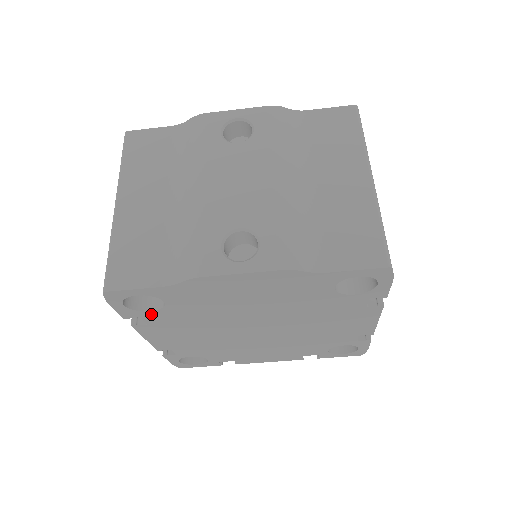
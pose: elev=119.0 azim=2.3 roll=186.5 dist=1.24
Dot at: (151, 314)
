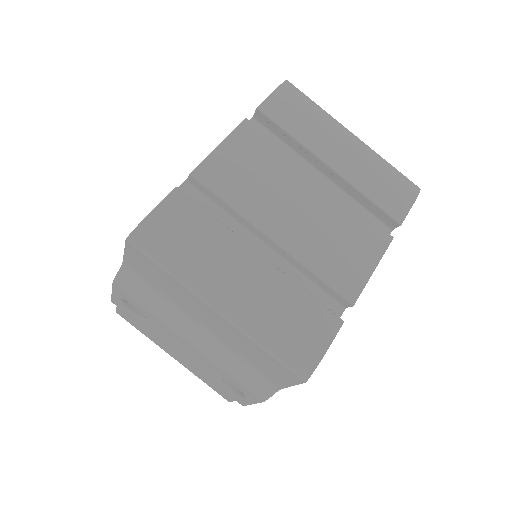
Dot at: occluded
